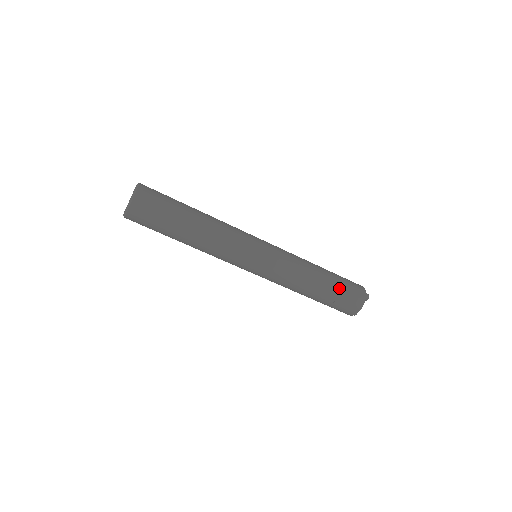
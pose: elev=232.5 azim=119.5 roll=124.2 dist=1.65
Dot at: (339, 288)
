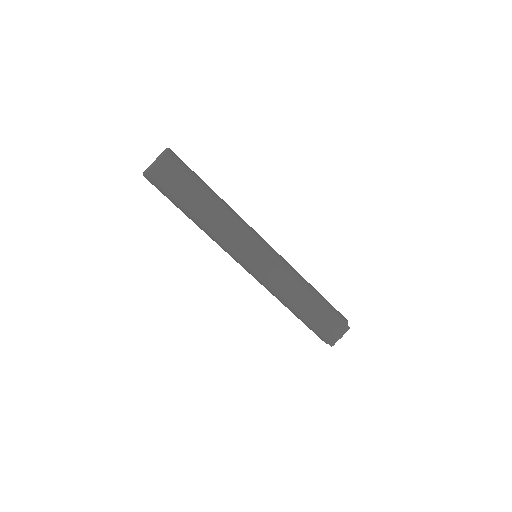
Dot at: (327, 308)
